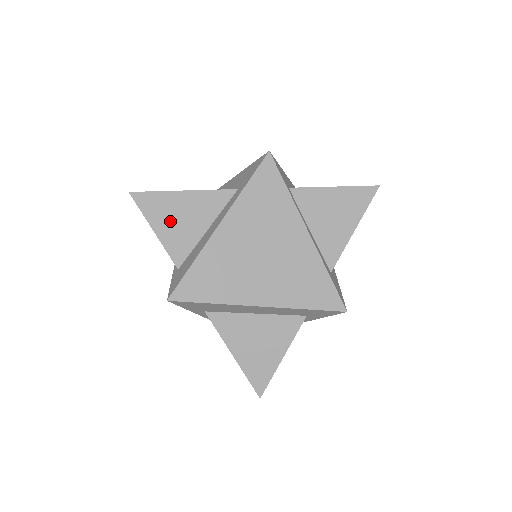
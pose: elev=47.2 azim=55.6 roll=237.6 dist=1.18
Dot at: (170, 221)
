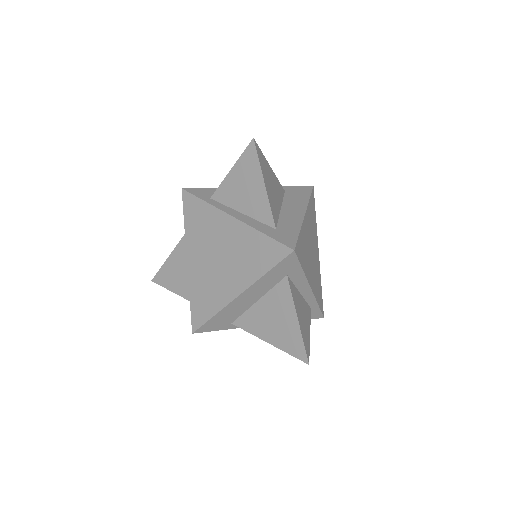
Dot at: (177, 280)
